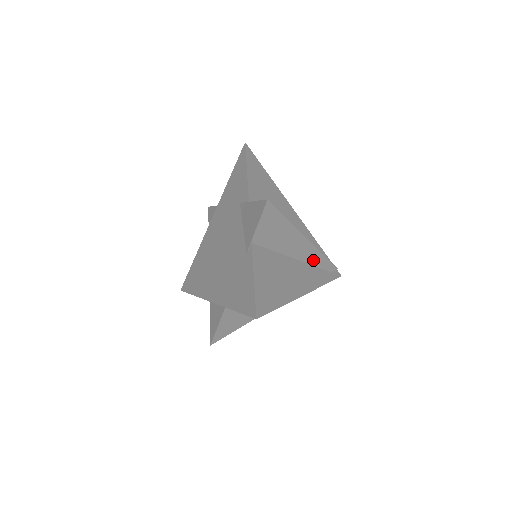
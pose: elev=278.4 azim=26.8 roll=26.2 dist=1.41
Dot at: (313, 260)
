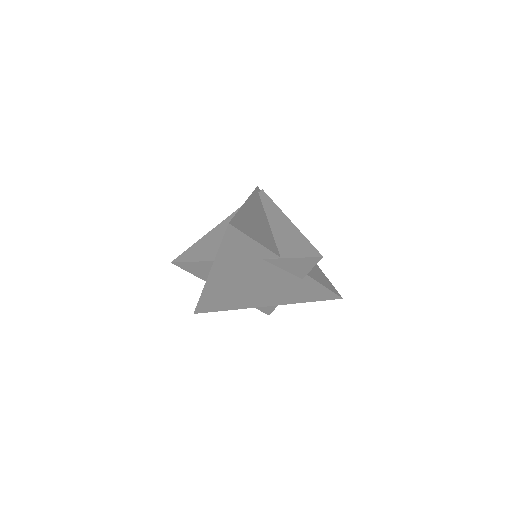
Dot at: occluded
